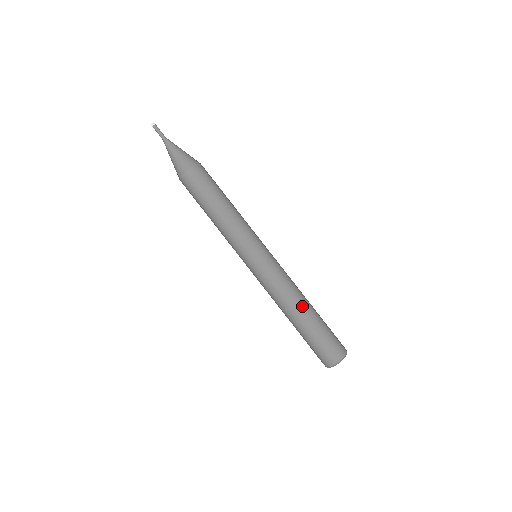
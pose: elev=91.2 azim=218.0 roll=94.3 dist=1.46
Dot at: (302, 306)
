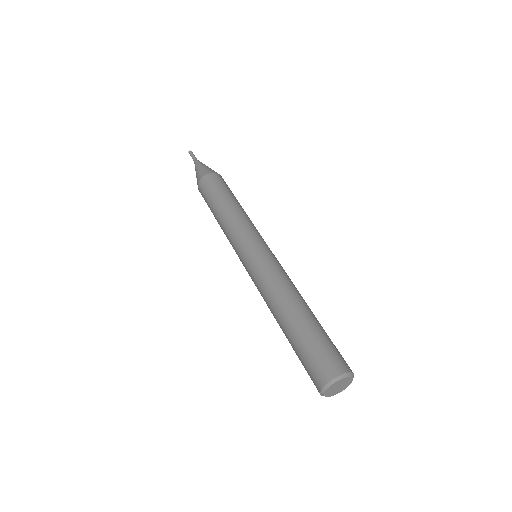
Dot at: (293, 304)
